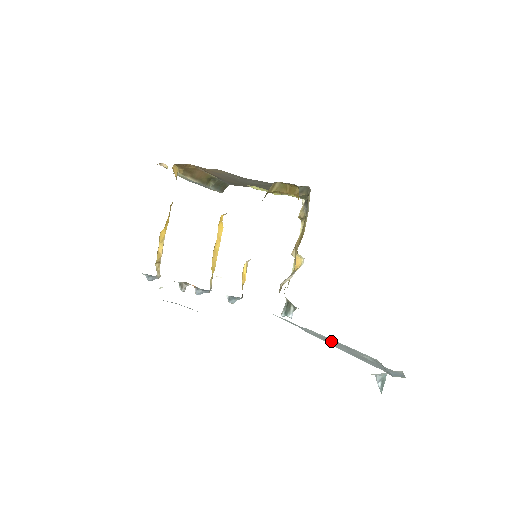
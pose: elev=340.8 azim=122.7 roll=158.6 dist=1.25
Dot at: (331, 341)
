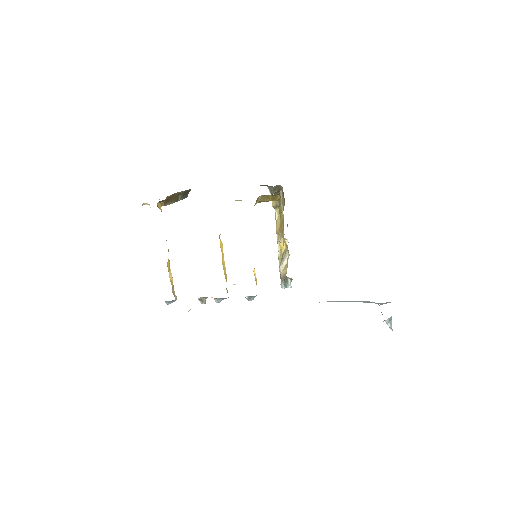
Dot at: (337, 301)
